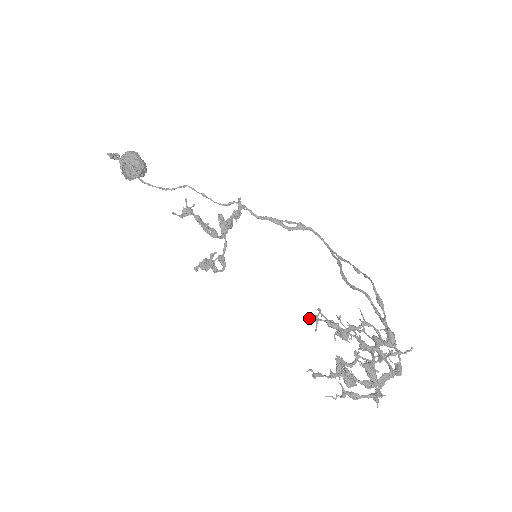
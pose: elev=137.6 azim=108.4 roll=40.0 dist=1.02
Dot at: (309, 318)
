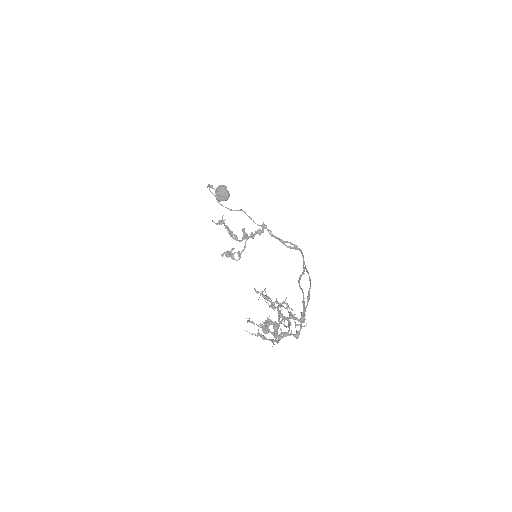
Dot at: occluded
